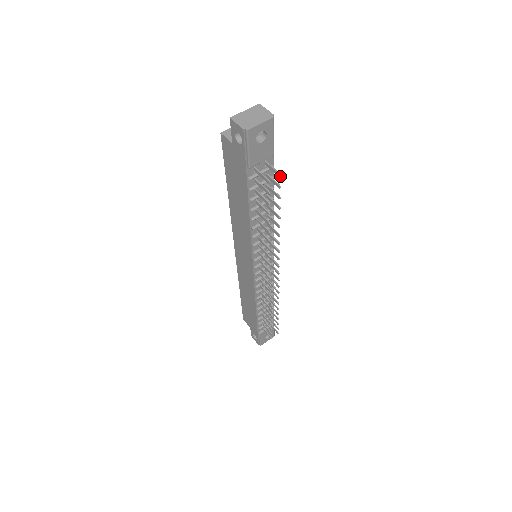
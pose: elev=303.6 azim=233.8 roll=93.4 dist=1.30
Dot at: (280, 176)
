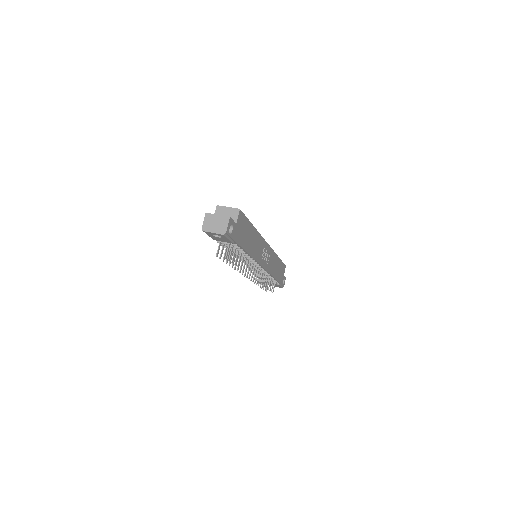
Dot at: (226, 258)
